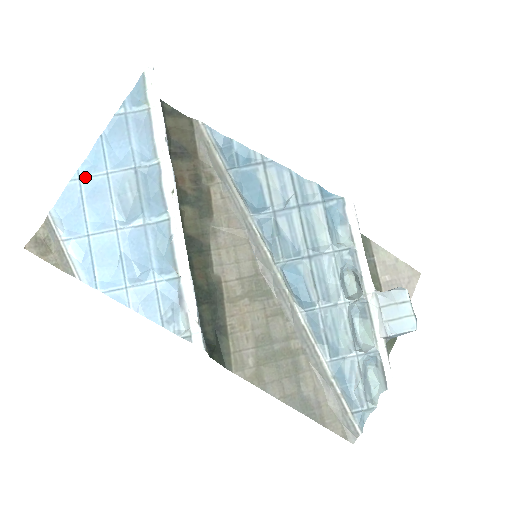
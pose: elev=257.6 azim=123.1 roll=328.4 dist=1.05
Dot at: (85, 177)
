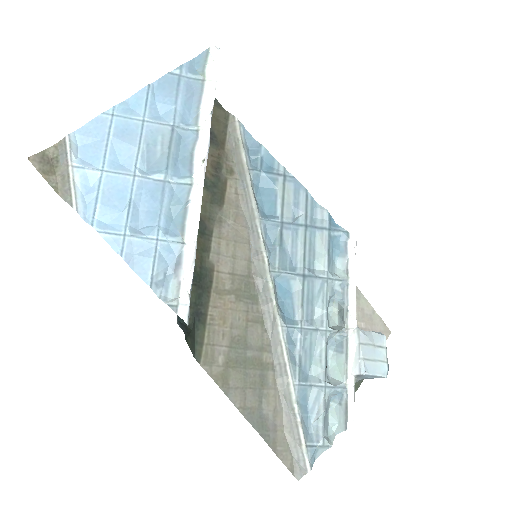
Dot at: (119, 115)
